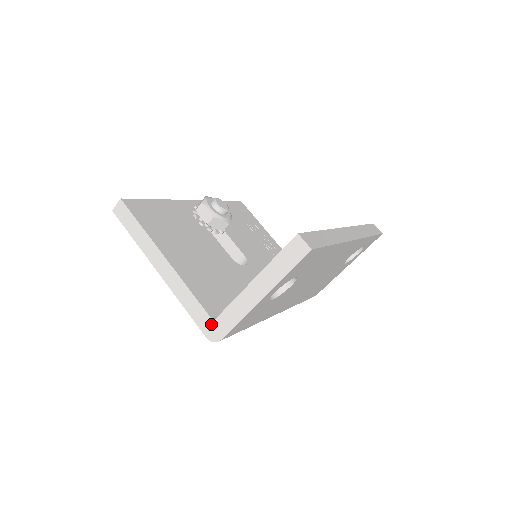
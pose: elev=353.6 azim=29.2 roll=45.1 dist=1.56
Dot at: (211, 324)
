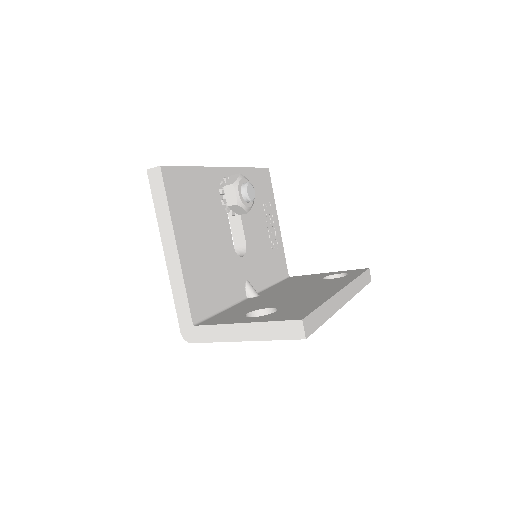
Dot at: (190, 326)
